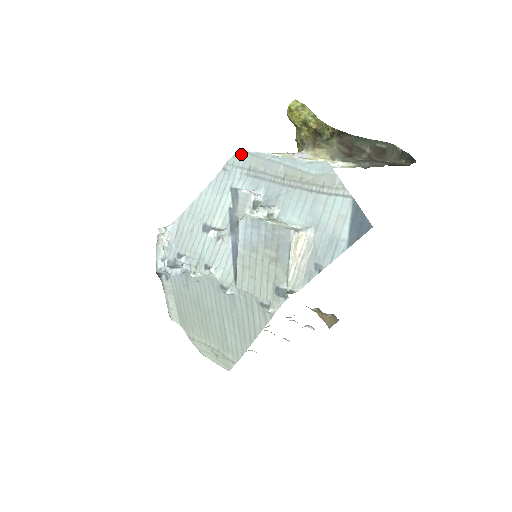
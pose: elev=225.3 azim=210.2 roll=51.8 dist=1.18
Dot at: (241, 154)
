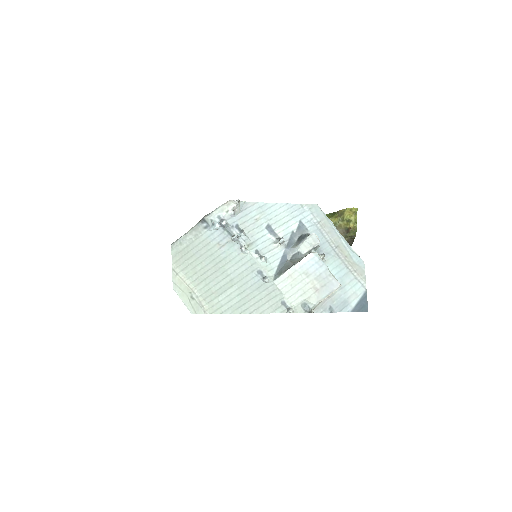
Dot at: (318, 209)
